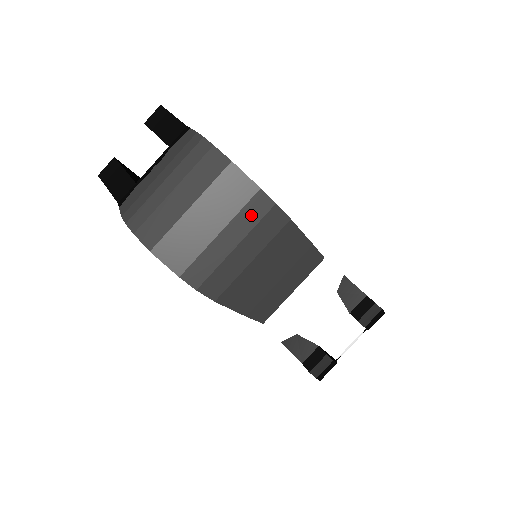
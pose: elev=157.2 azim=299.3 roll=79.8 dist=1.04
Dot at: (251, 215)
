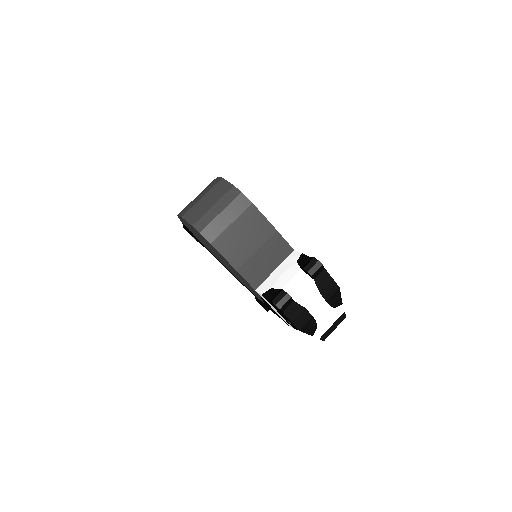
Dot at: (229, 197)
